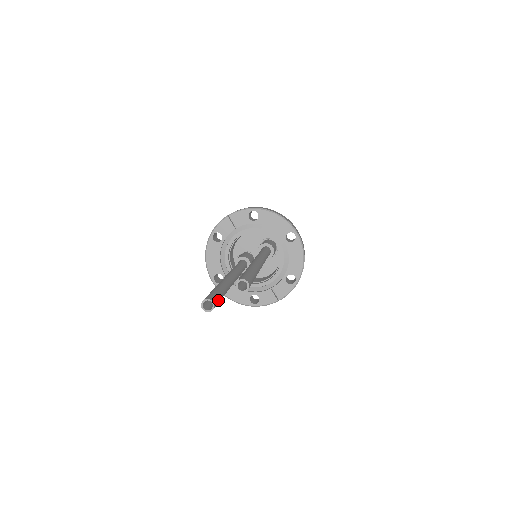
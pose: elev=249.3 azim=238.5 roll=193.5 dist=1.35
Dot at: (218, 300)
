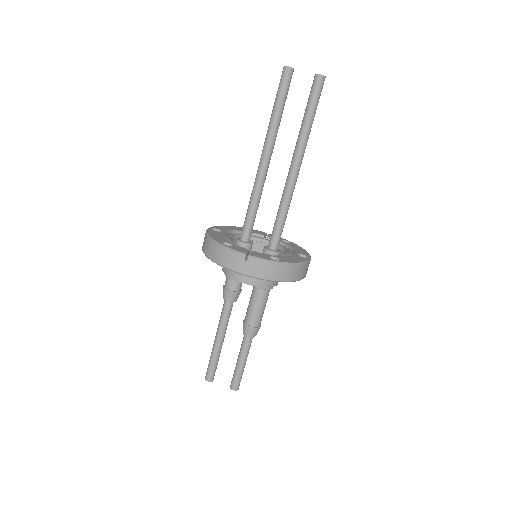
Dot at: (289, 85)
